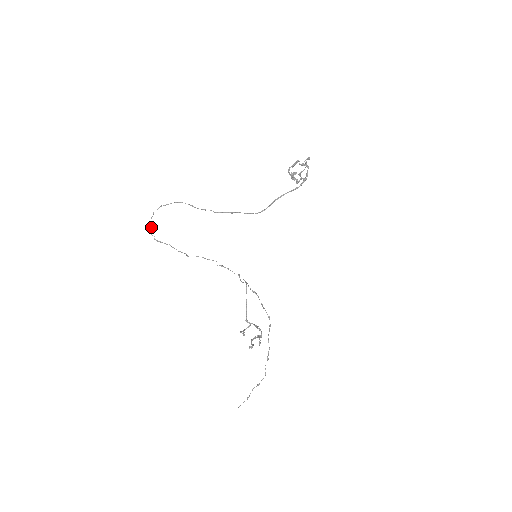
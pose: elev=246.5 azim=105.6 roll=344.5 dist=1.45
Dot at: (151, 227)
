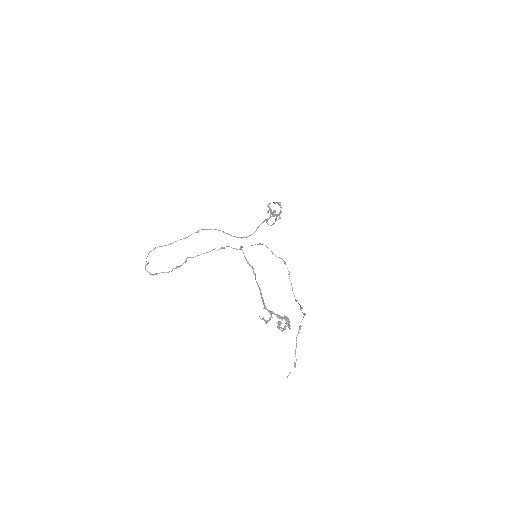
Dot at: (146, 265)
